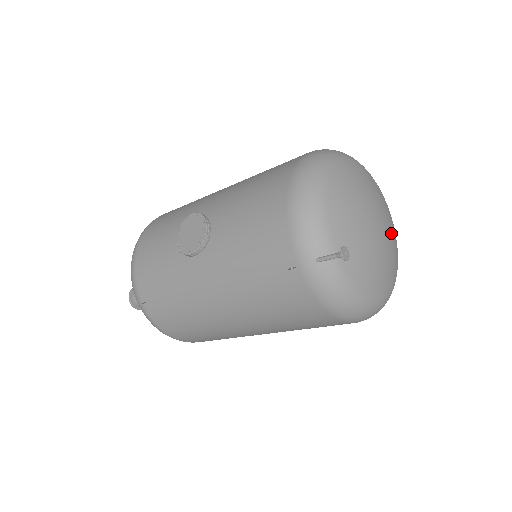
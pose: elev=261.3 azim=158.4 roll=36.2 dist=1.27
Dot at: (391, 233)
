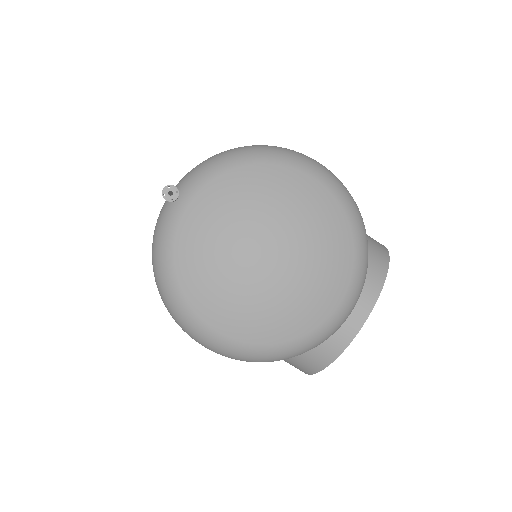
Dot at: (286, 292)
